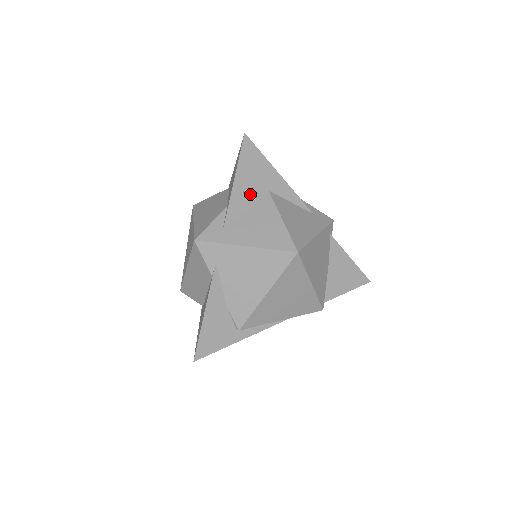
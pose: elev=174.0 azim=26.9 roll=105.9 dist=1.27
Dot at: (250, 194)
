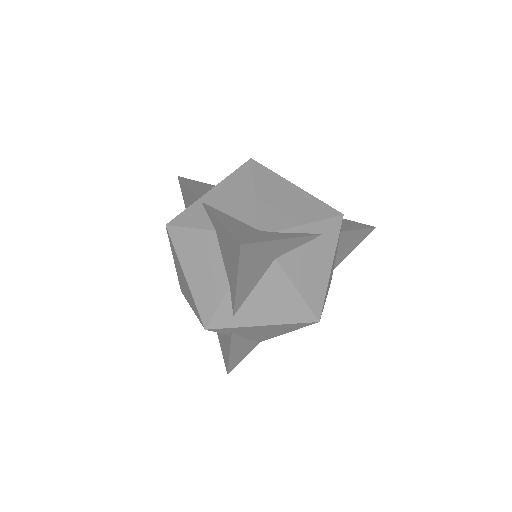
Dot at: (256, 276)
